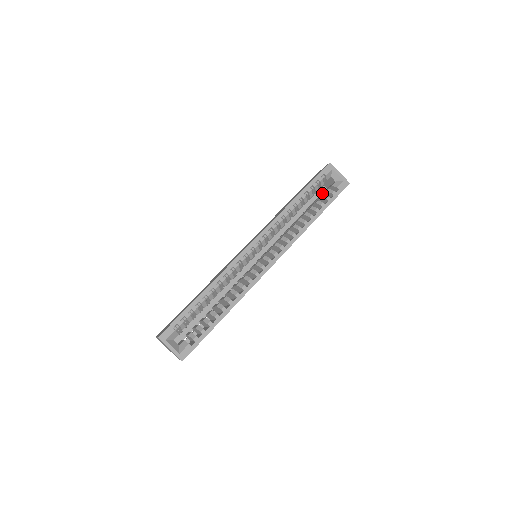
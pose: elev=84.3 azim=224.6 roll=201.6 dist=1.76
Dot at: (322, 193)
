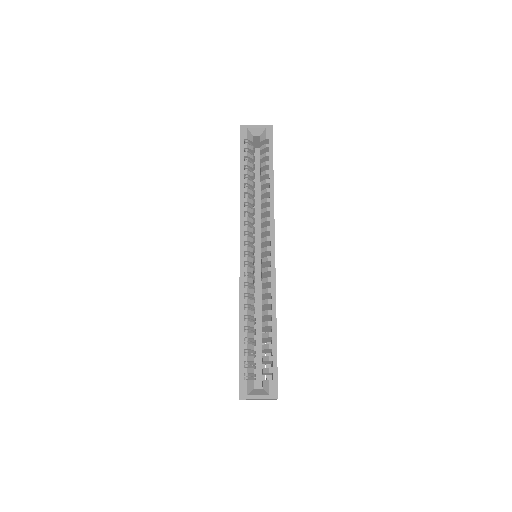
Dot at: occluded
